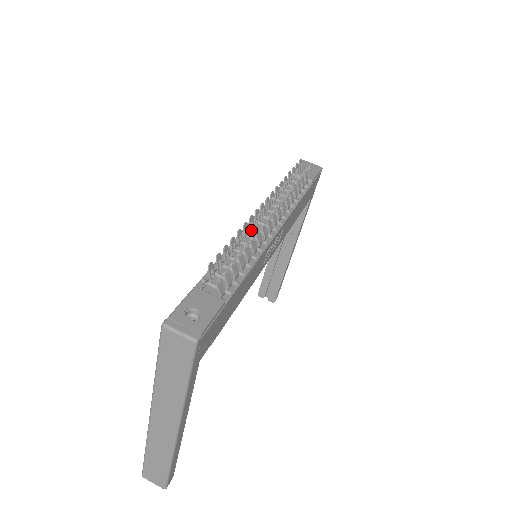
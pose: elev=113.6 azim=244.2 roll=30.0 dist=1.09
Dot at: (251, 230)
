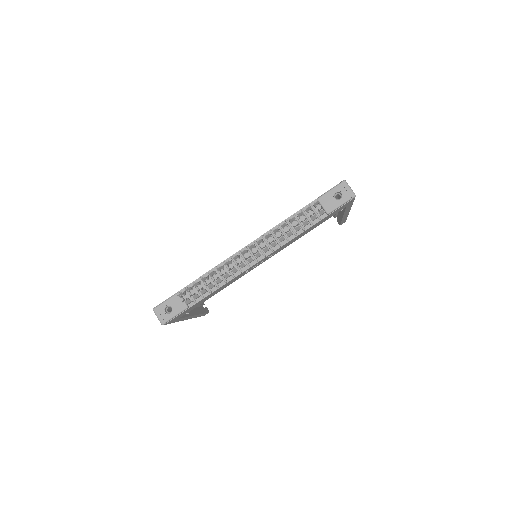
Dot at: occluded
